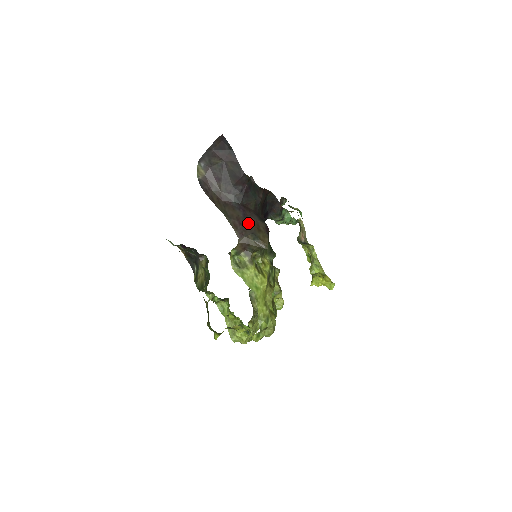
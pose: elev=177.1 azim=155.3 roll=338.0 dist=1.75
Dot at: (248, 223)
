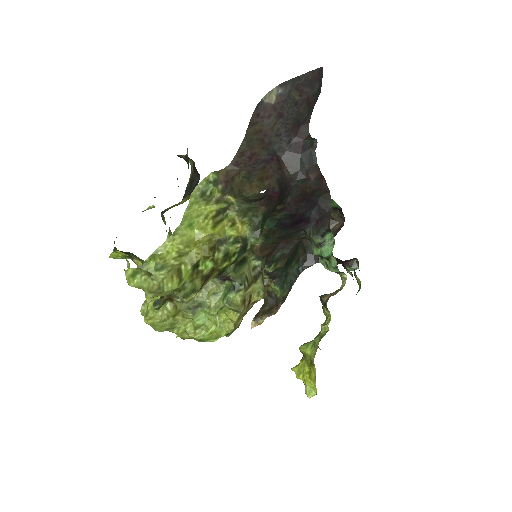
Dot at: (259, 165)
